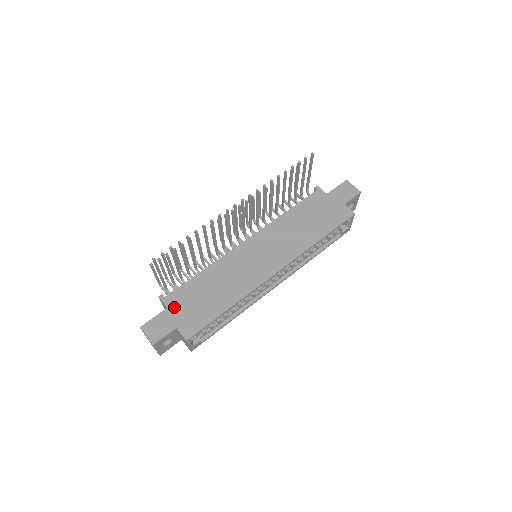
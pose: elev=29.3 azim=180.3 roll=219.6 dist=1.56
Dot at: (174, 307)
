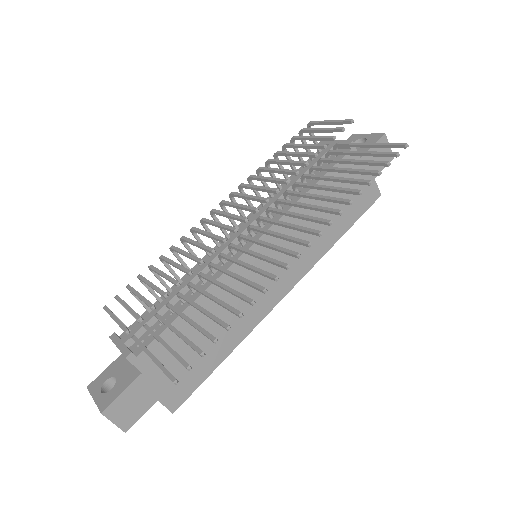
Dot at: (153, 370)
